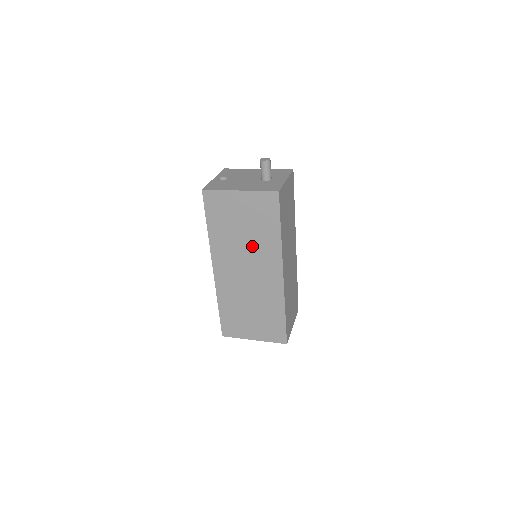
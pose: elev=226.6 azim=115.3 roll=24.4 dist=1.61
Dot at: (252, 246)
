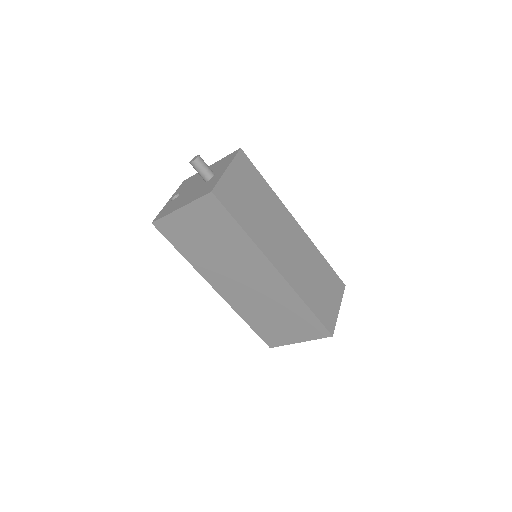
Dot at: (230, 255)
